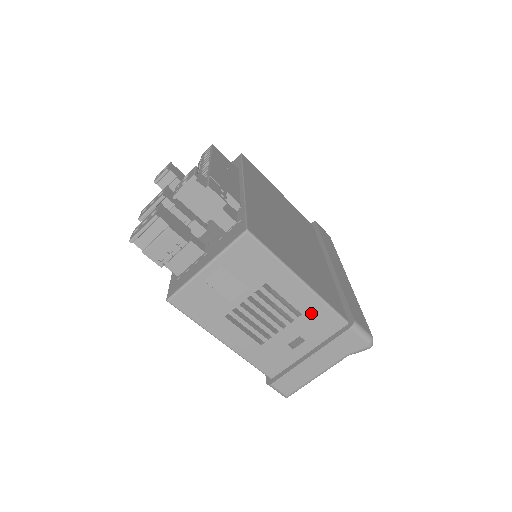
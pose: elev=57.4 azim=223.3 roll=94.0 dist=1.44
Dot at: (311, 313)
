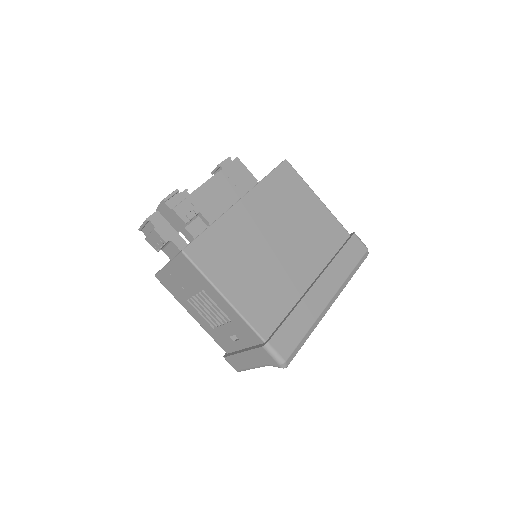
Dot at: (237, 323)
